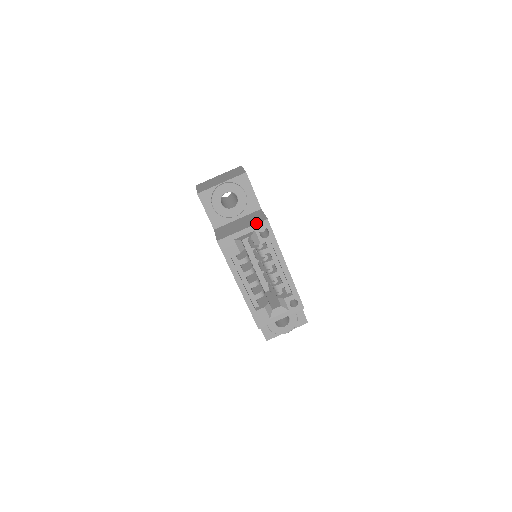
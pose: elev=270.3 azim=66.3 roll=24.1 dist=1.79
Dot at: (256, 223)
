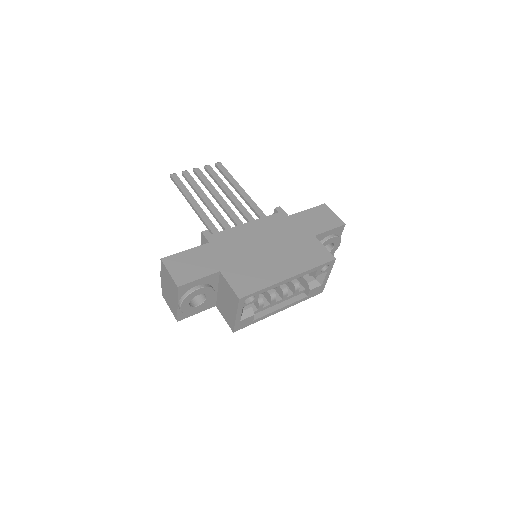
Dot at: (237, 307)
